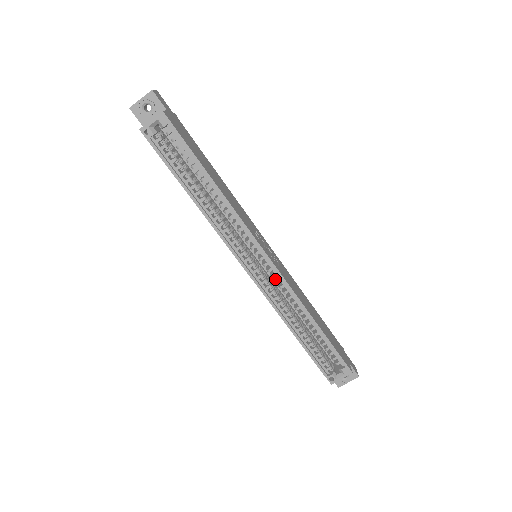
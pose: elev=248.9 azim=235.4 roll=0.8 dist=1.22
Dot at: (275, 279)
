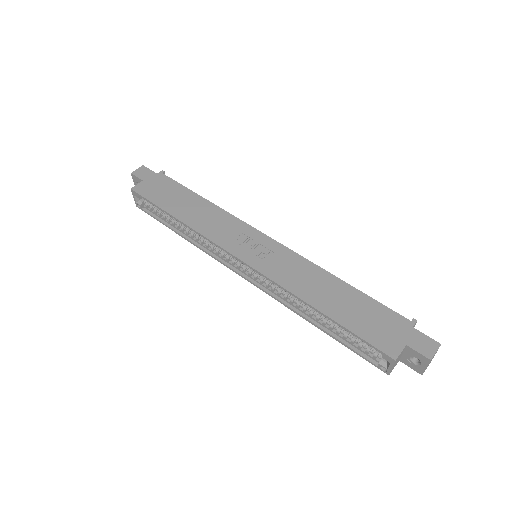
Dot at: occluded
